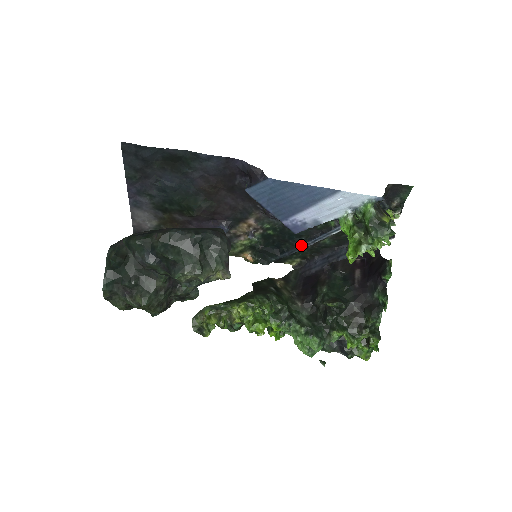
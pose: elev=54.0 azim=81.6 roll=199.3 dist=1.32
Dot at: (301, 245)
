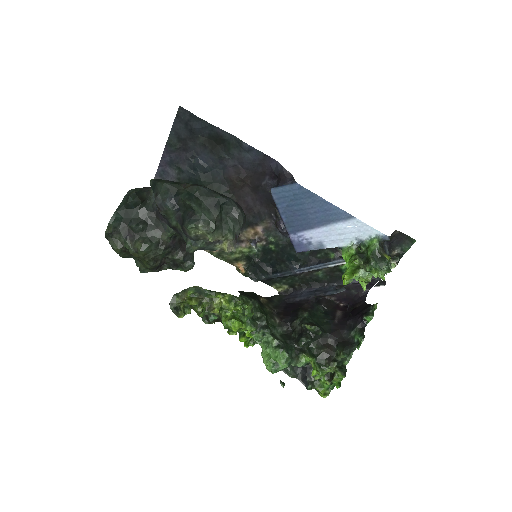
Dot at: (296, 269)
